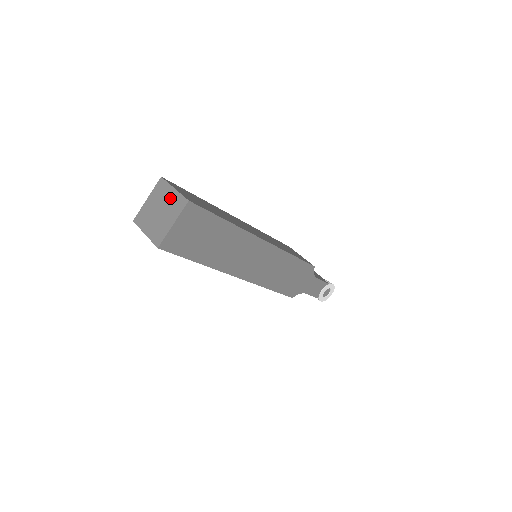
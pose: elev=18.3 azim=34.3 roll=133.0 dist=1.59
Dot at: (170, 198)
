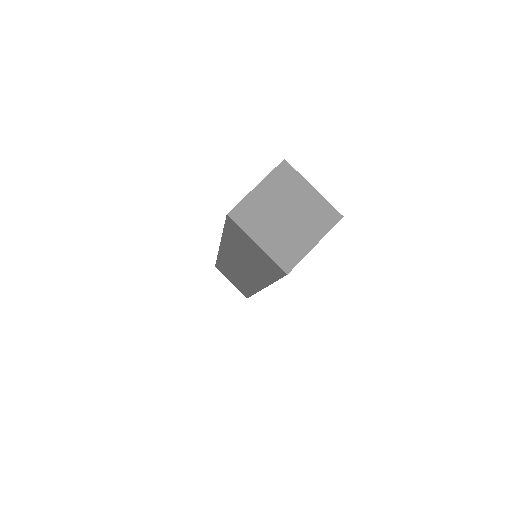
Dot at: (307, 201)
